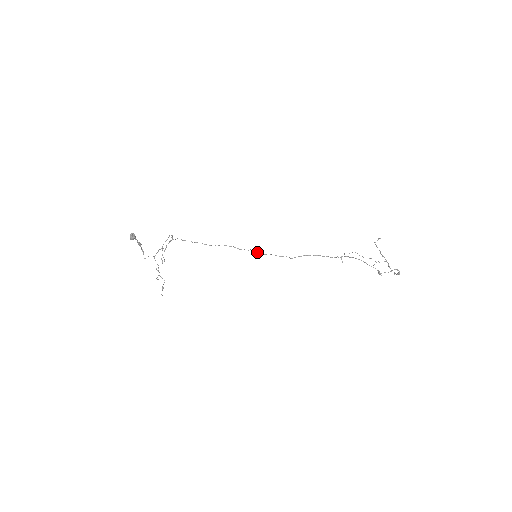
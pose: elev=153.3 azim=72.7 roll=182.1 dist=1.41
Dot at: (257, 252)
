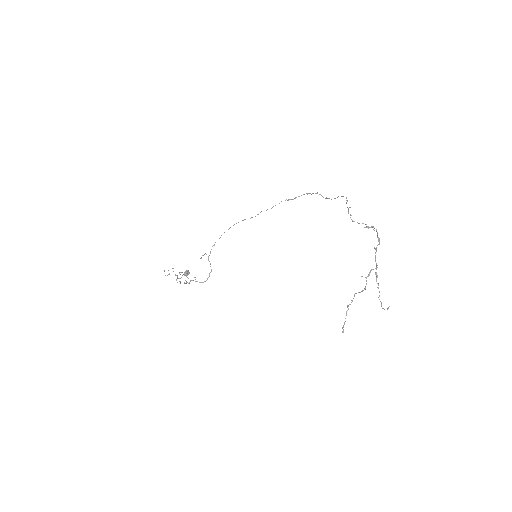
Dot at: occluded
